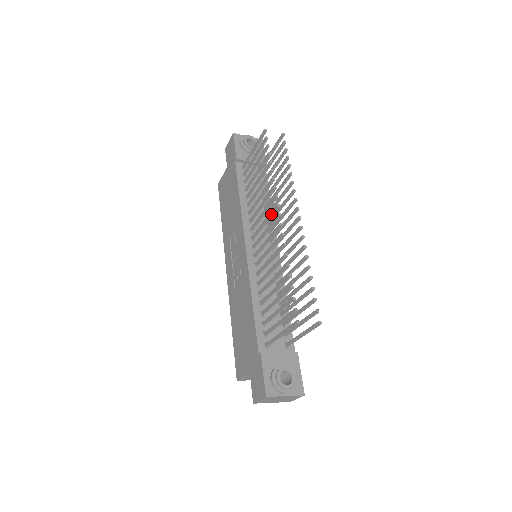
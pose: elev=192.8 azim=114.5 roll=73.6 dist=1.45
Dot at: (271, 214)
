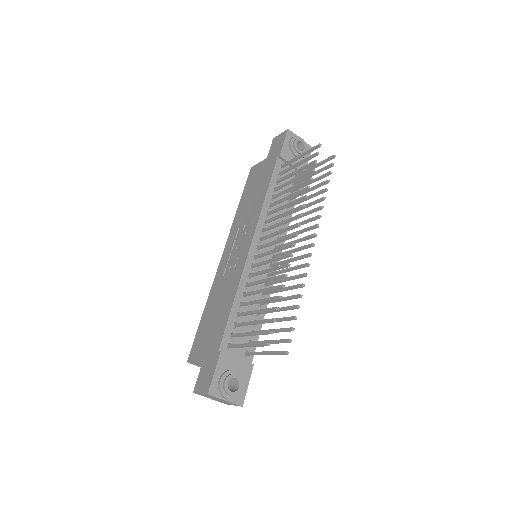
Dot at: (289, 229)
